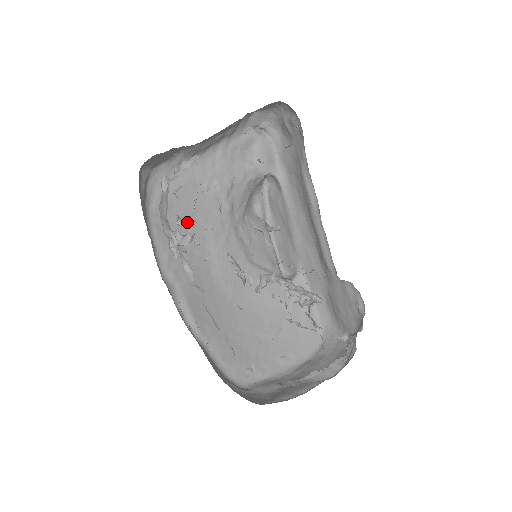
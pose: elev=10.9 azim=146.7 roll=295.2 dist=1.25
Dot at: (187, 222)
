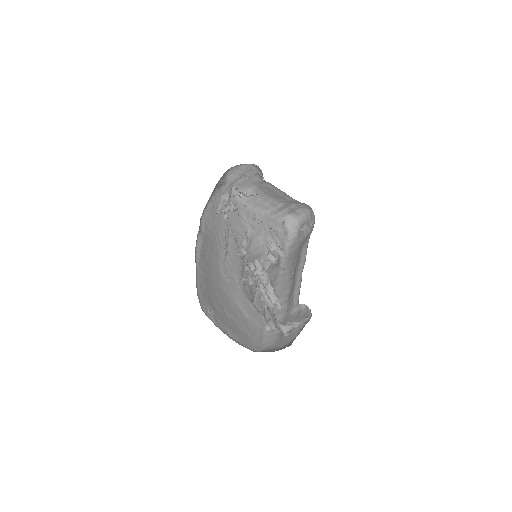
Dot at: occluded
